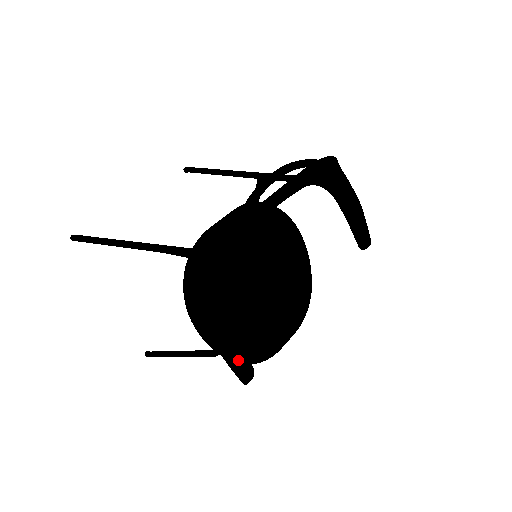
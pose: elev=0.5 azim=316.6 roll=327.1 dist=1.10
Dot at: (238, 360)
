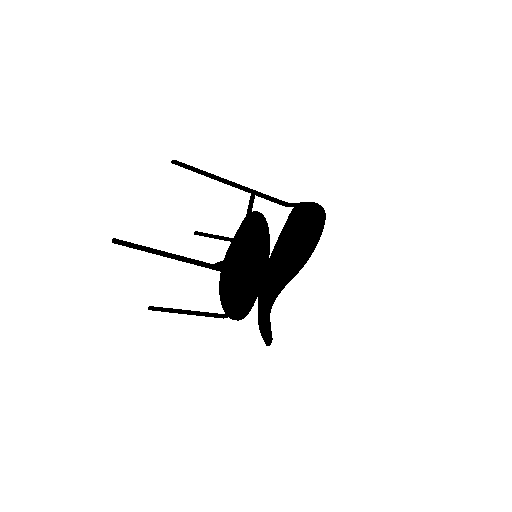
Dot at: (270, 336)
